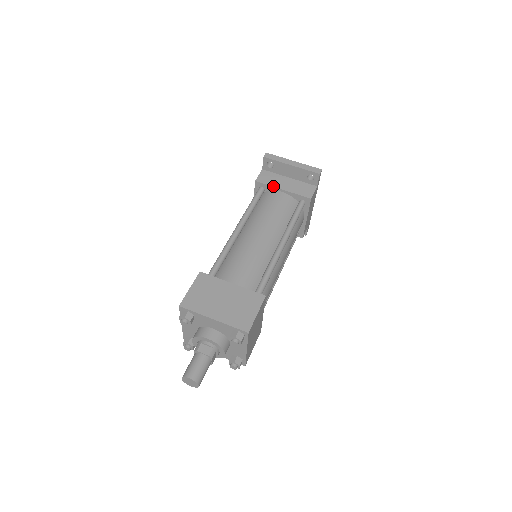
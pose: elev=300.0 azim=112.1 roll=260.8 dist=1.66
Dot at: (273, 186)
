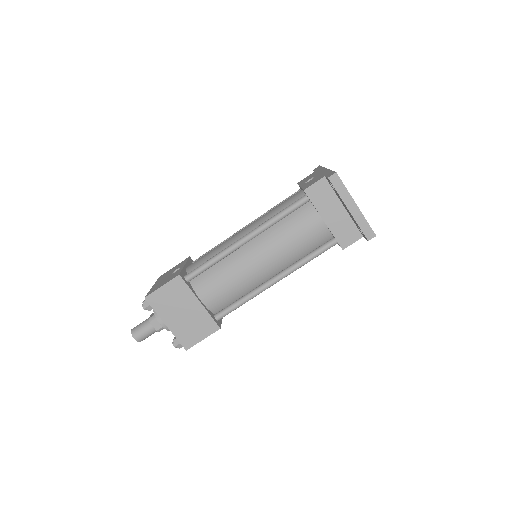
Dot at: (317, 210)
